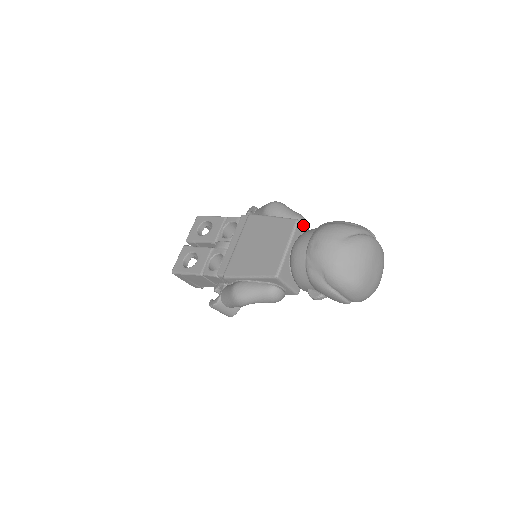
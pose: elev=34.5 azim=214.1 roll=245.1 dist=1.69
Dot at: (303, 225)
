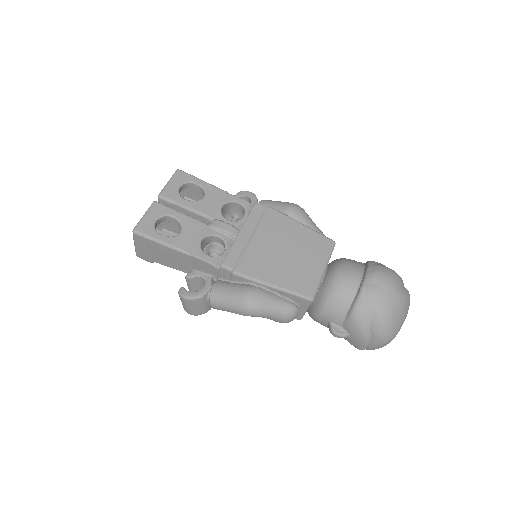
Dot at: occluded
